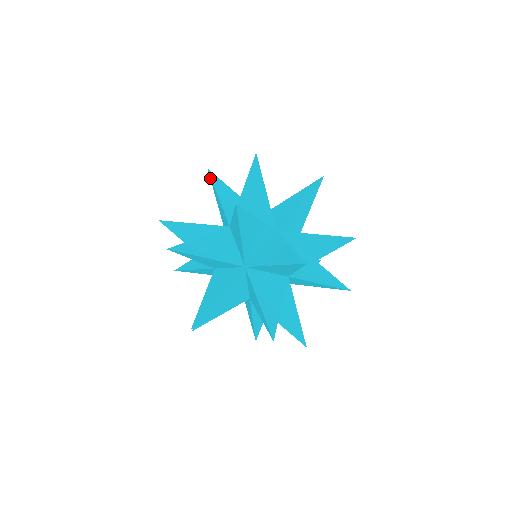
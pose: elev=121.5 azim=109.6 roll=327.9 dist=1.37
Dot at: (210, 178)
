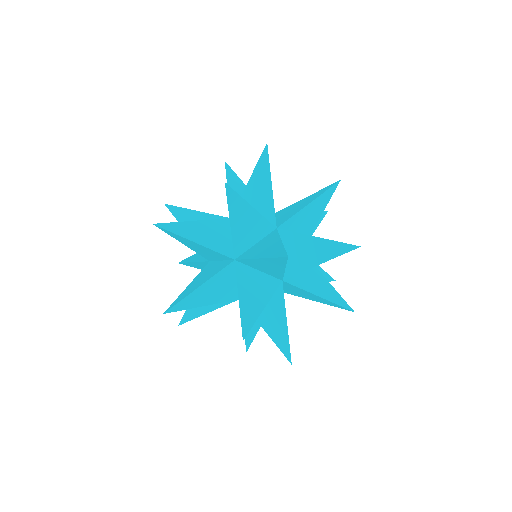
Dot at: occluded
